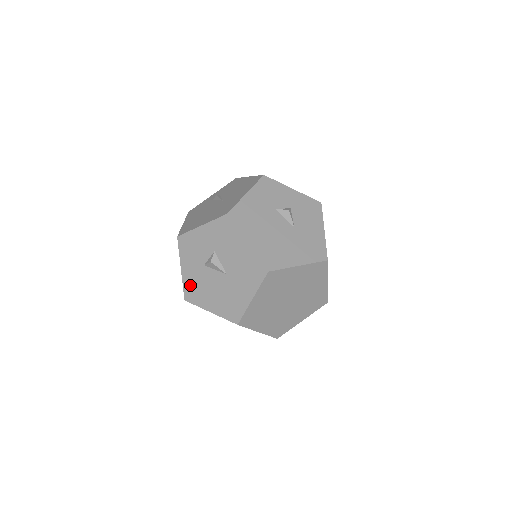
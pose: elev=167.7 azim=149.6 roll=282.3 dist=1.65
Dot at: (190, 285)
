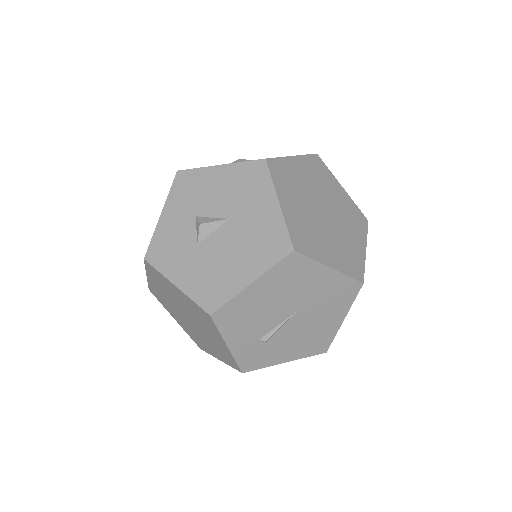
Dot at: (201, 288)
